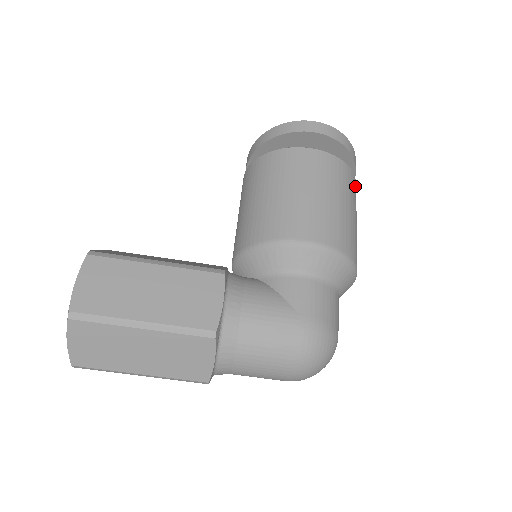
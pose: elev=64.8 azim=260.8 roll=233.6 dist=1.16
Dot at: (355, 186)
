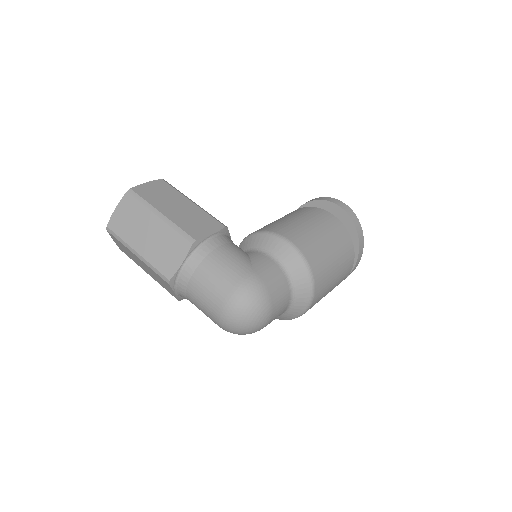
Dot at: (351, 257)
